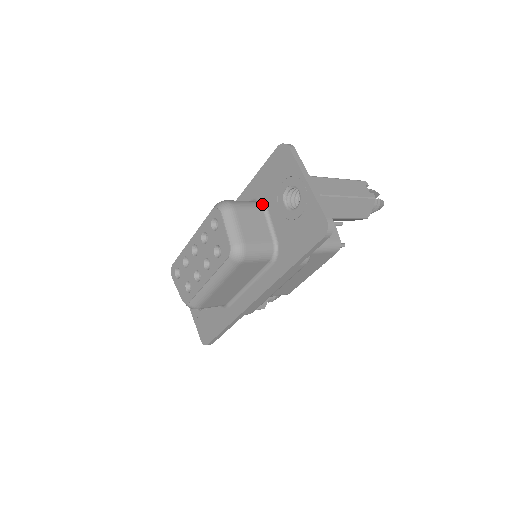
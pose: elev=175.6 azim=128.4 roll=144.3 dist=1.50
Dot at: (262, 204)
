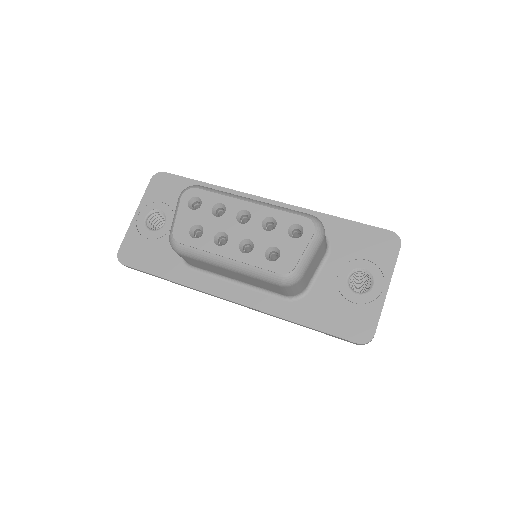
Dot at: (328, 248)
